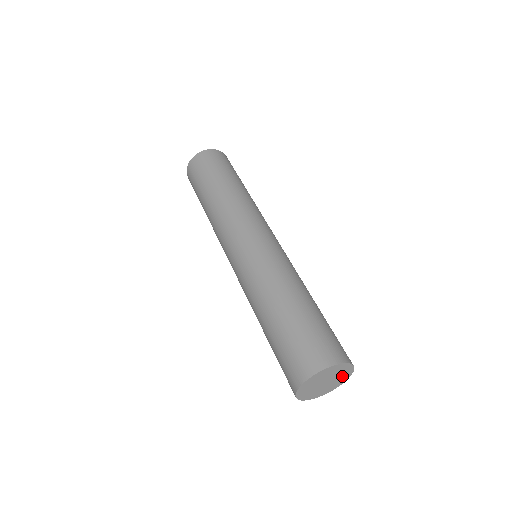
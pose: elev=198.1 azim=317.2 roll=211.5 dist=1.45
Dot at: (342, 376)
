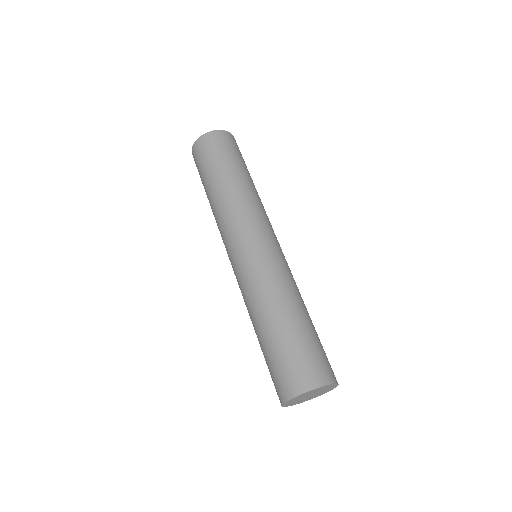
Dot at: (327, 388)
